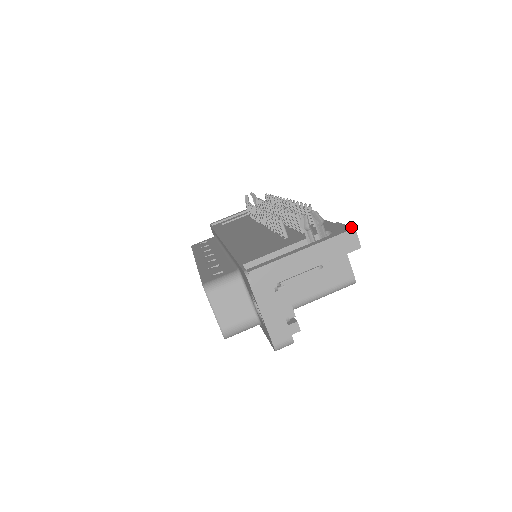
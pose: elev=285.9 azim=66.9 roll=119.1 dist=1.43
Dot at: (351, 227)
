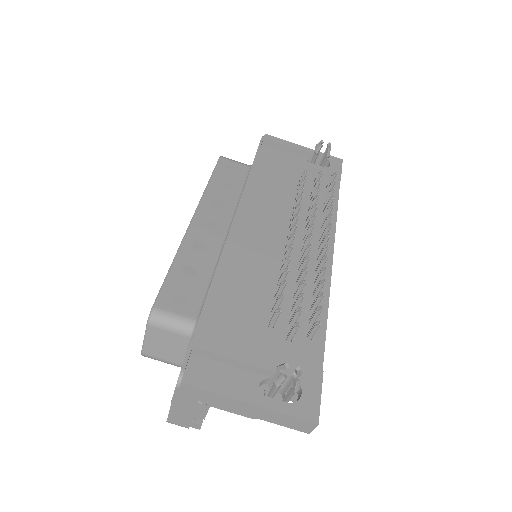
Dot at: (318, 416)
